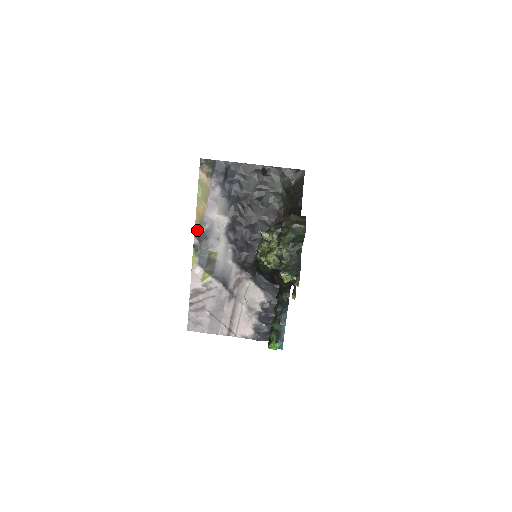
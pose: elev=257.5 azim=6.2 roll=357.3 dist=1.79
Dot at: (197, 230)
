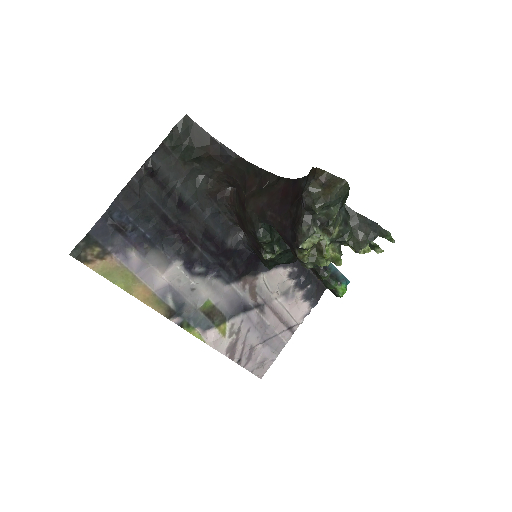
Dot at: (165, 312)
